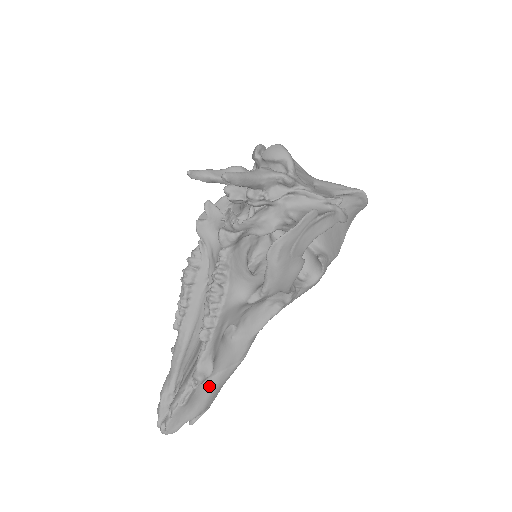
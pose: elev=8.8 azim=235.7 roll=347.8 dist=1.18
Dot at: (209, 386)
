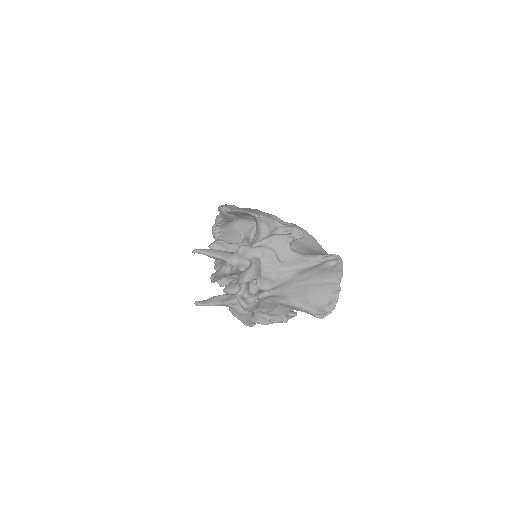
Dot at: occluded
